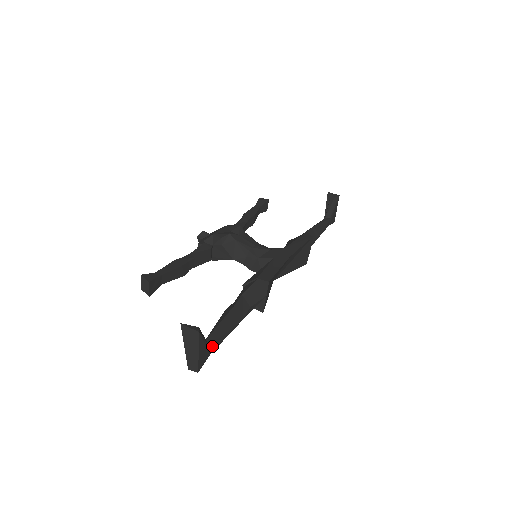
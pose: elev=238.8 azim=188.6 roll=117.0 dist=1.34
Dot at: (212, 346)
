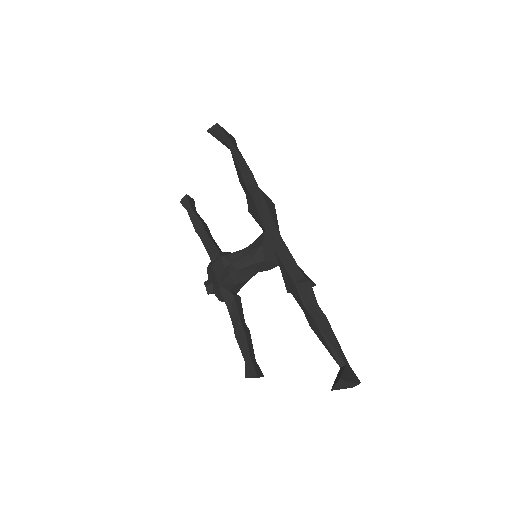
Dot at: (345, 361)
